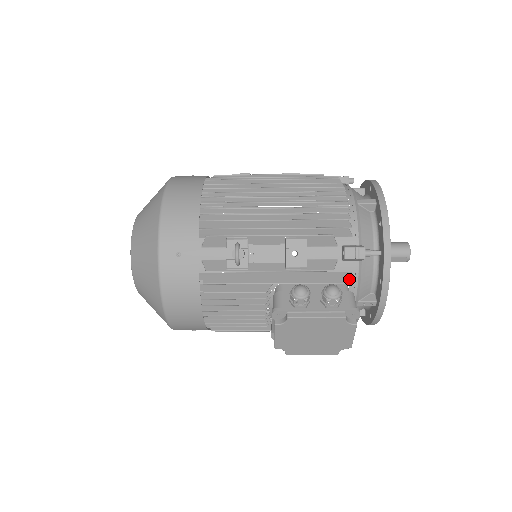
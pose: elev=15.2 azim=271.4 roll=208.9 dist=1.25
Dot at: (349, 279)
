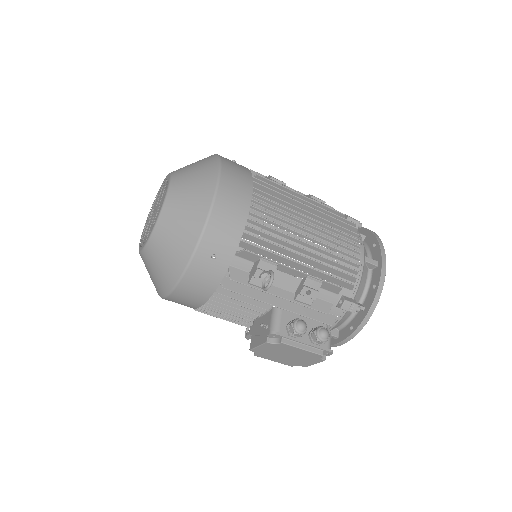
Dot at: occluded
